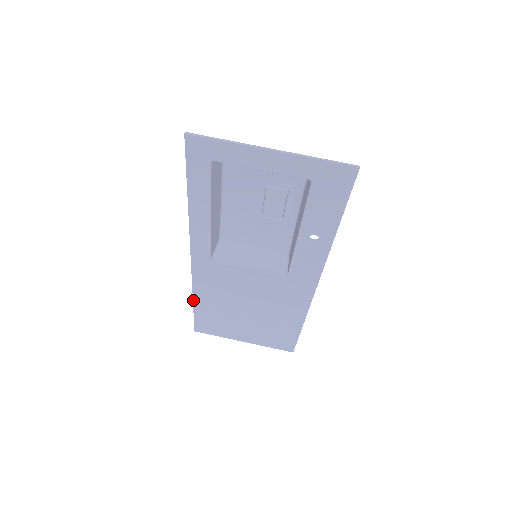
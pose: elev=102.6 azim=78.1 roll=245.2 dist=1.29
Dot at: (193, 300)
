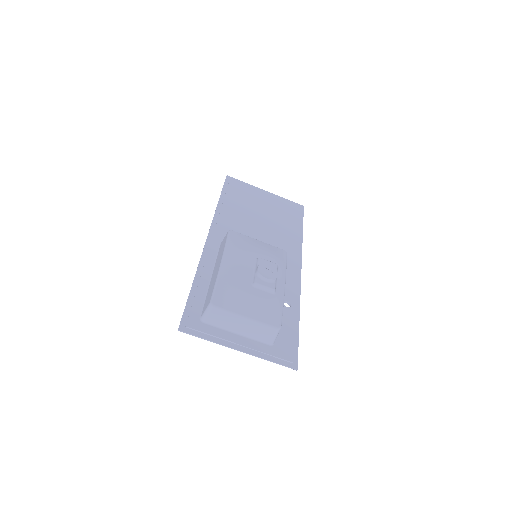
Dot at: (218, 203)
